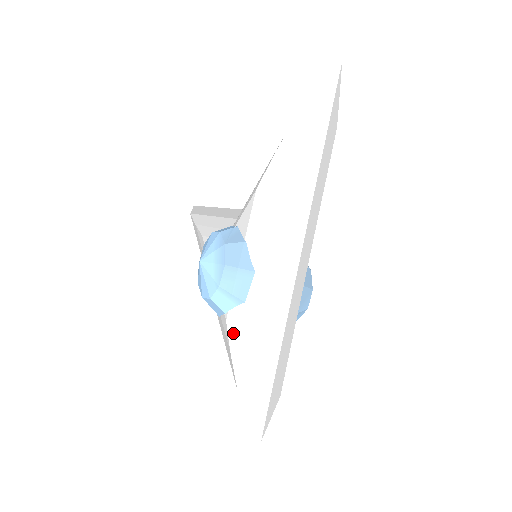
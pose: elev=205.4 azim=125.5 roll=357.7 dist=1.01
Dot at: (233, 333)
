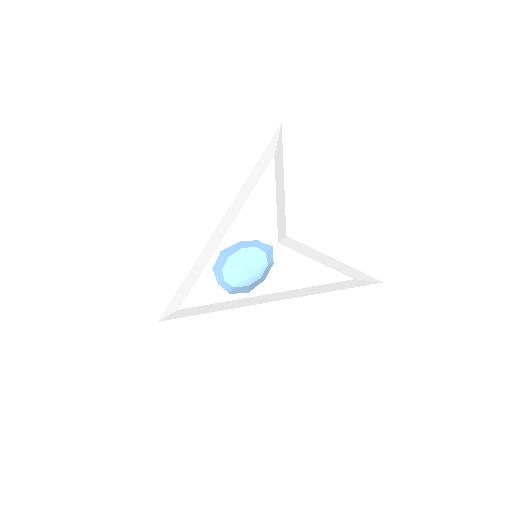
Dot at: (209, 295)
